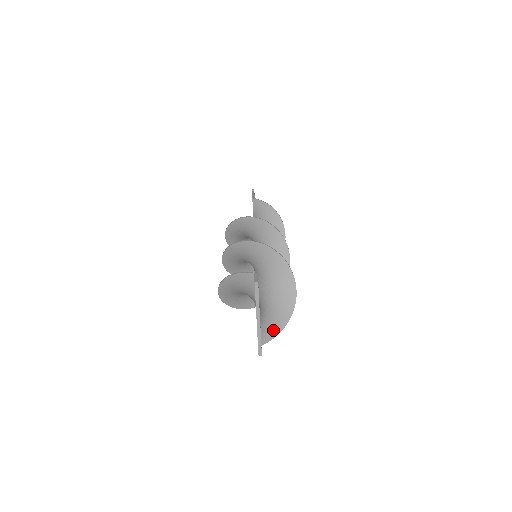
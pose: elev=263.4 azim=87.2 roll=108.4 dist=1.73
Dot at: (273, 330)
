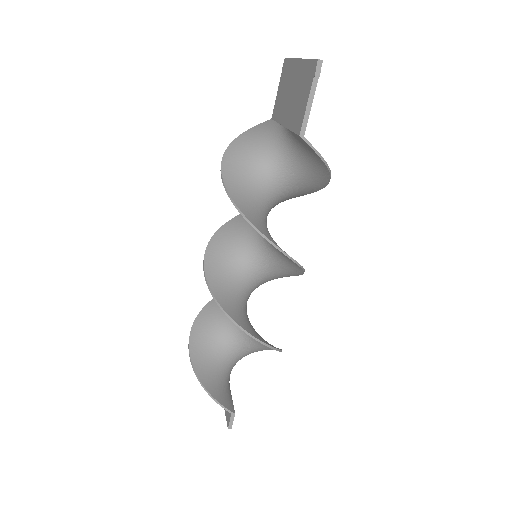
Dot at: occluded
